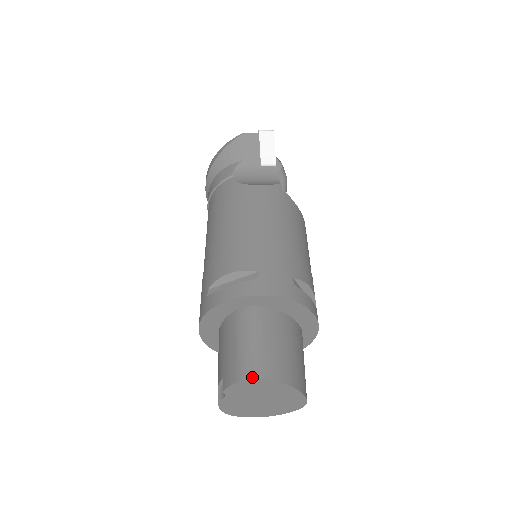
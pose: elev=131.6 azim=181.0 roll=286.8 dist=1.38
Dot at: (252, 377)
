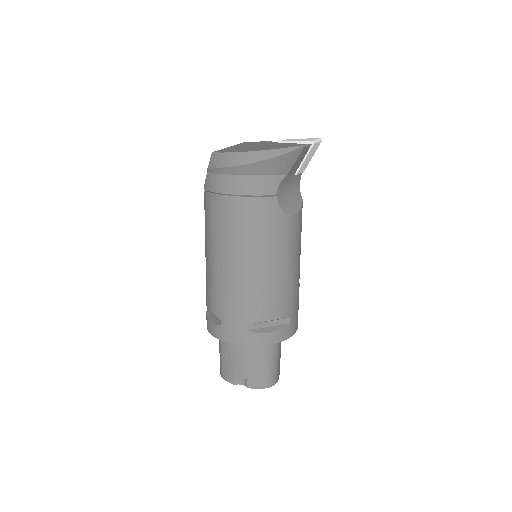
Dot at: (273, 385)
